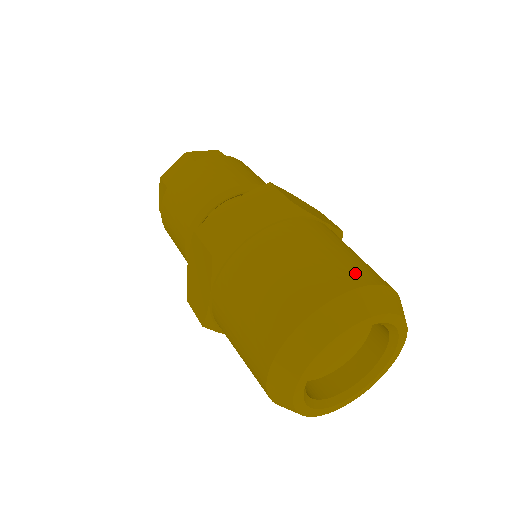
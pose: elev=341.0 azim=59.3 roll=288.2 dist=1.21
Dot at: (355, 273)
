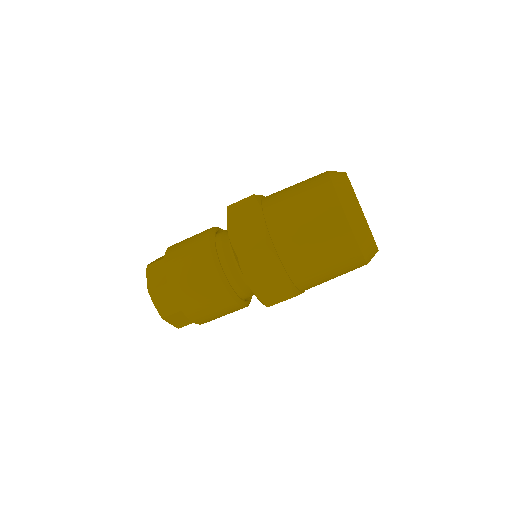
Dot at: occluded
